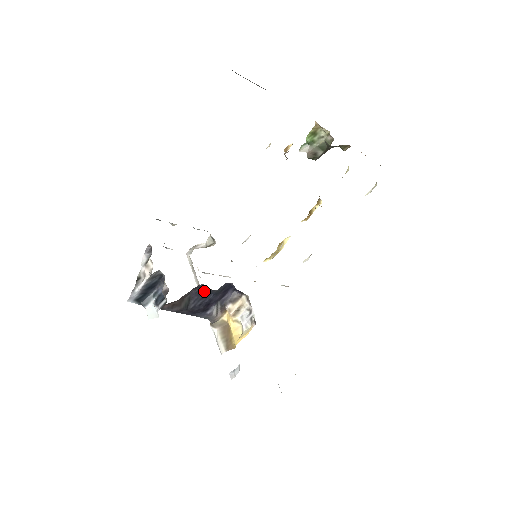
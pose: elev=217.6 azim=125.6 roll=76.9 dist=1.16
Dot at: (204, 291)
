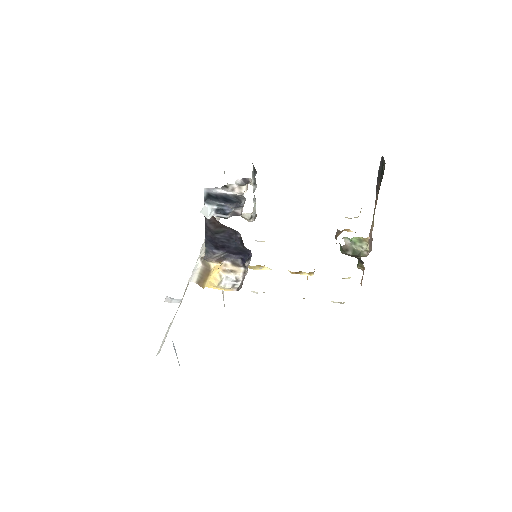
Dot at: (235, 238)
